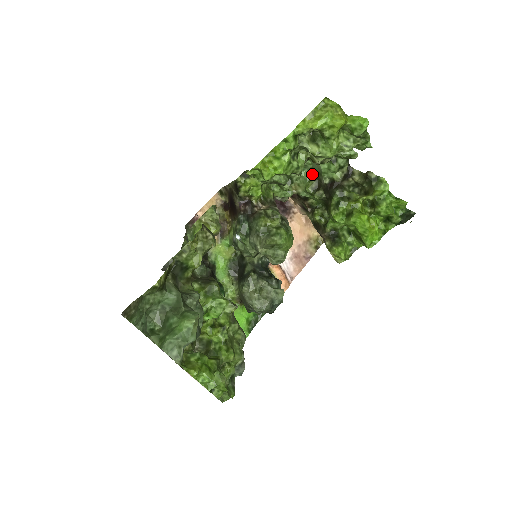
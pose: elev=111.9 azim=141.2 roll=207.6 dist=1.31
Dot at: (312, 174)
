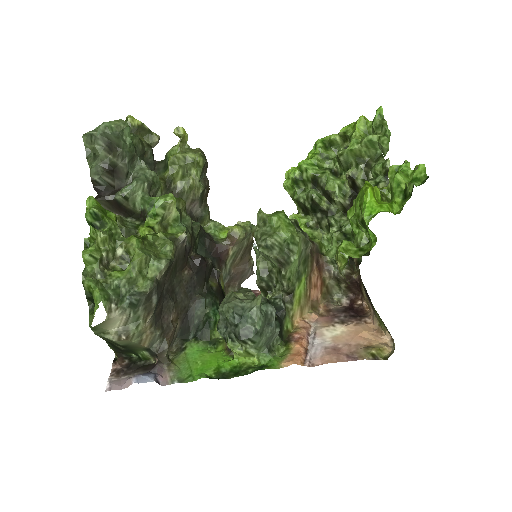
Dot at: occluded
